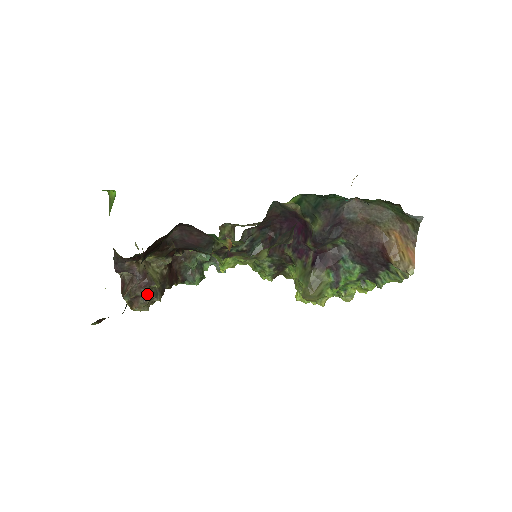
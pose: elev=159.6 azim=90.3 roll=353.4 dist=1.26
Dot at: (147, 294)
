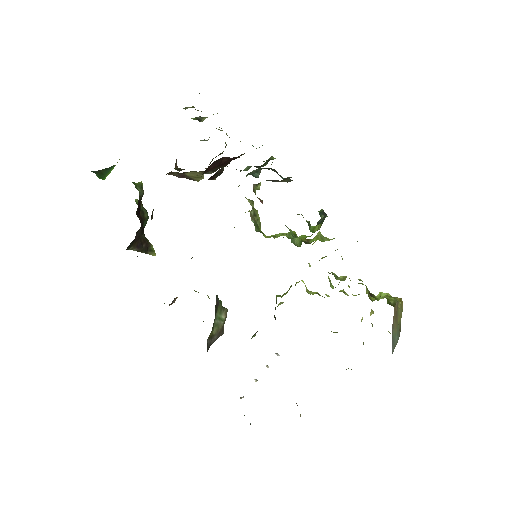
Dot at: occluded
